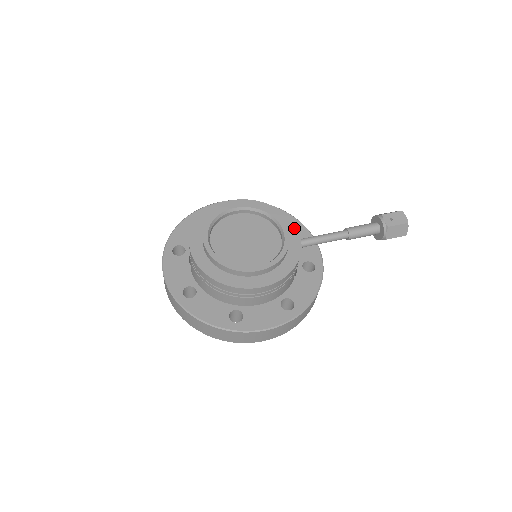
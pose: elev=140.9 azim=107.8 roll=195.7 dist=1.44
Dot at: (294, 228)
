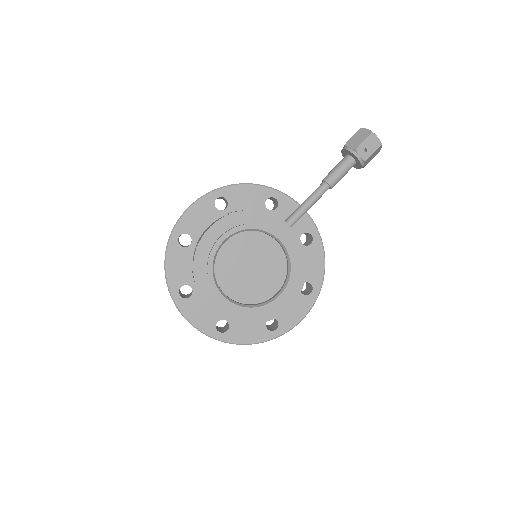
Dot at: (286, 226)
